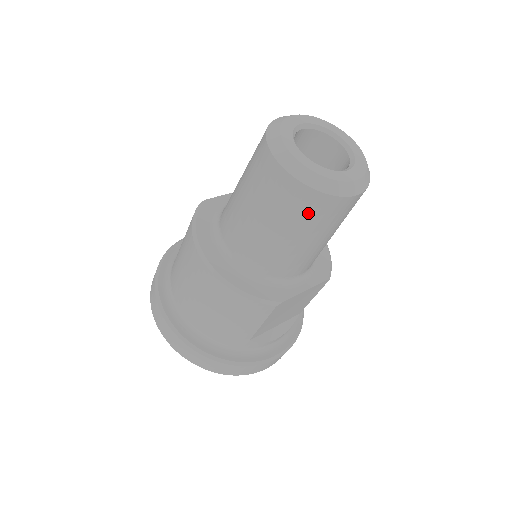
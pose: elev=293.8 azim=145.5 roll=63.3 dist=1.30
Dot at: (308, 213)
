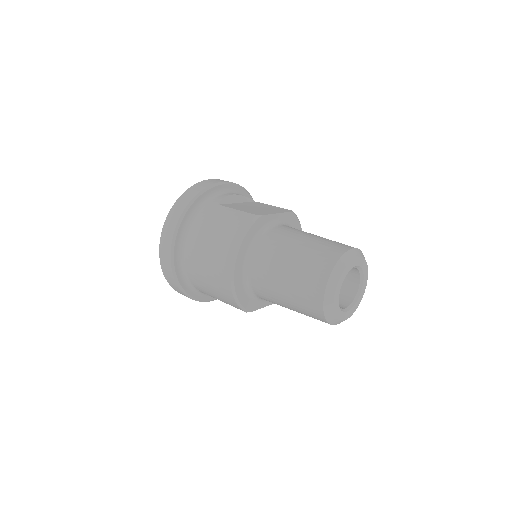
Dot at: (310, 315)
